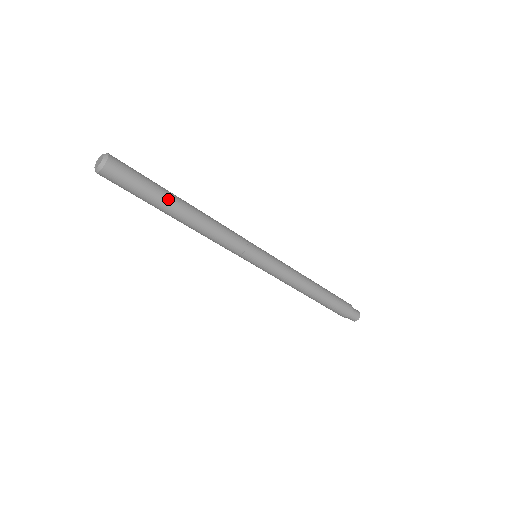
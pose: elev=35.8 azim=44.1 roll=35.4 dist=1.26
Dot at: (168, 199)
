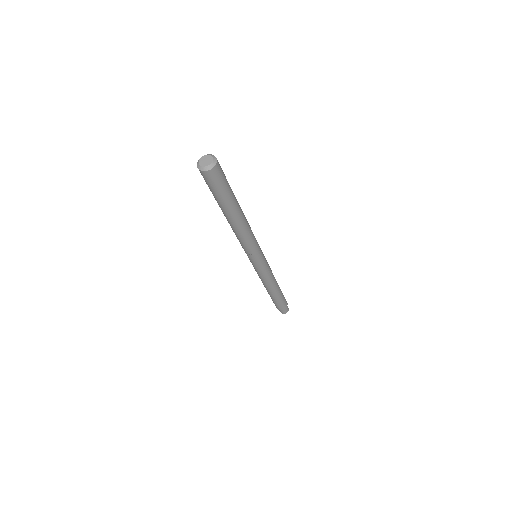
Dot at: (234, 205)
